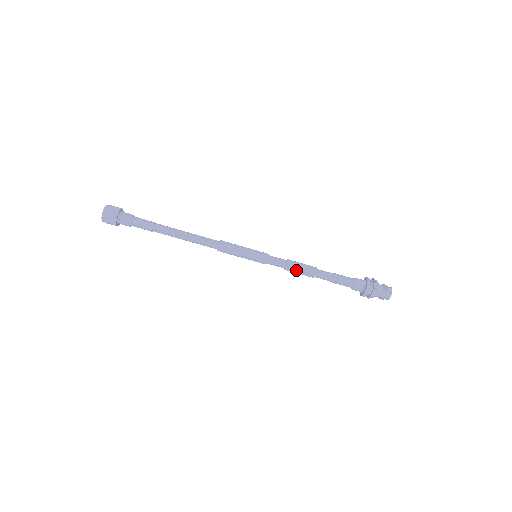
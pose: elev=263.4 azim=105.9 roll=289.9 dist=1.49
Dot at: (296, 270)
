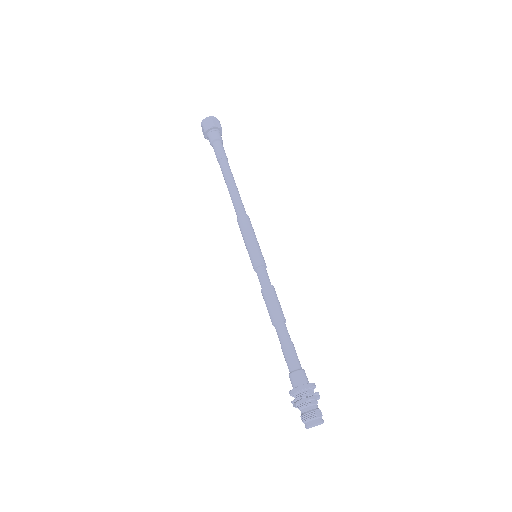
Dot at: (275, 298)
